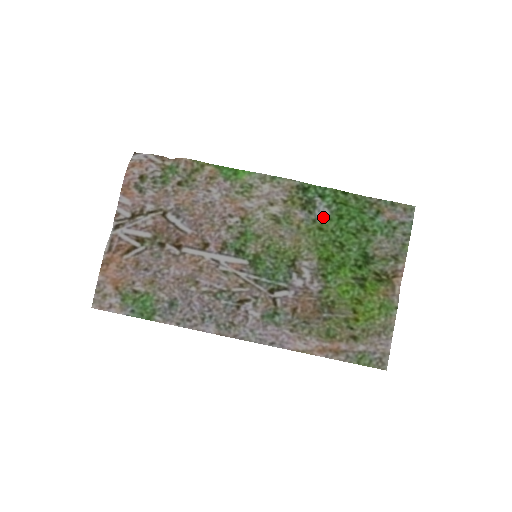
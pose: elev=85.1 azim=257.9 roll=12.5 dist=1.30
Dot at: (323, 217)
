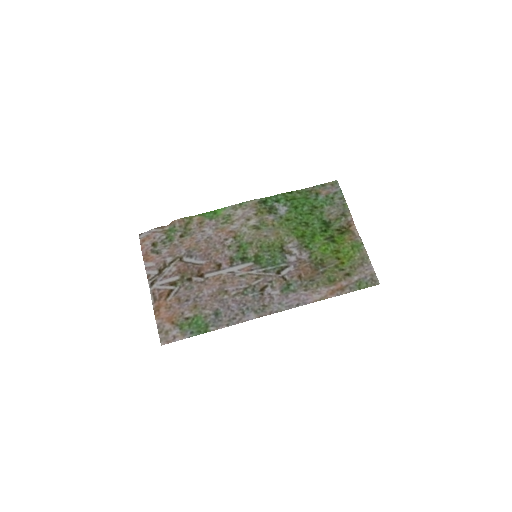
Dot at: (285, 213)
